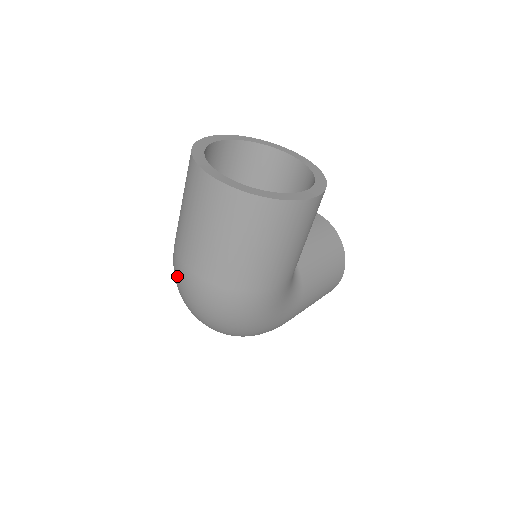
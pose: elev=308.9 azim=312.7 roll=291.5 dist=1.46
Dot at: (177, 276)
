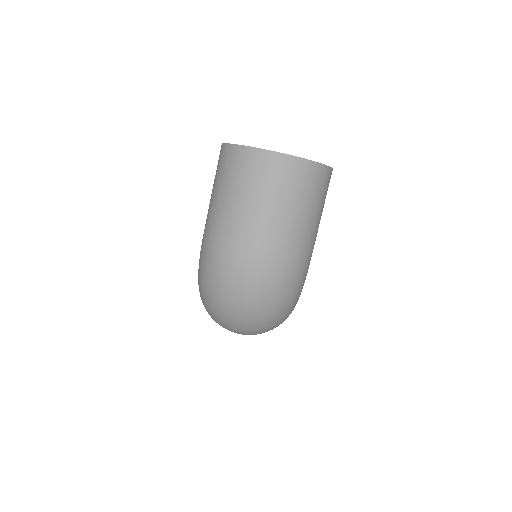
Dot at: (230, 267)
